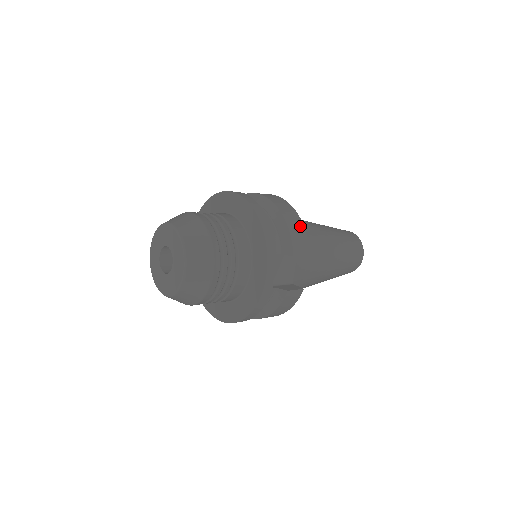
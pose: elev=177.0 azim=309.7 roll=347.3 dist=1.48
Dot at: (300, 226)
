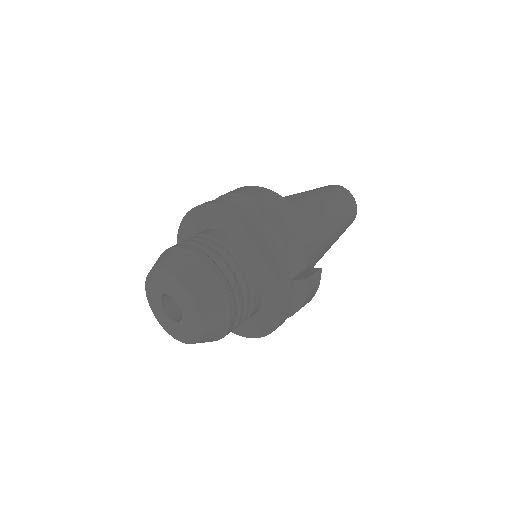
Dot at: (289, 207)
